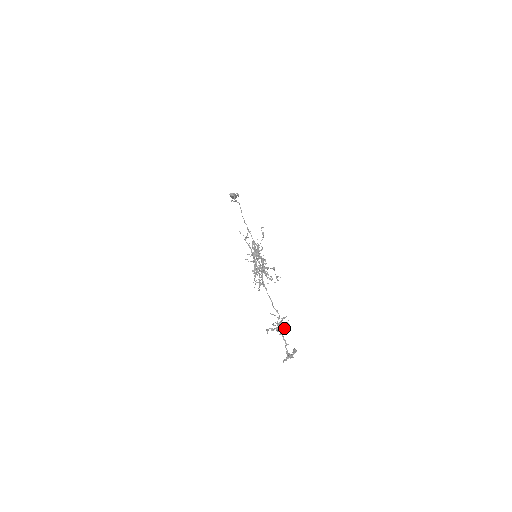
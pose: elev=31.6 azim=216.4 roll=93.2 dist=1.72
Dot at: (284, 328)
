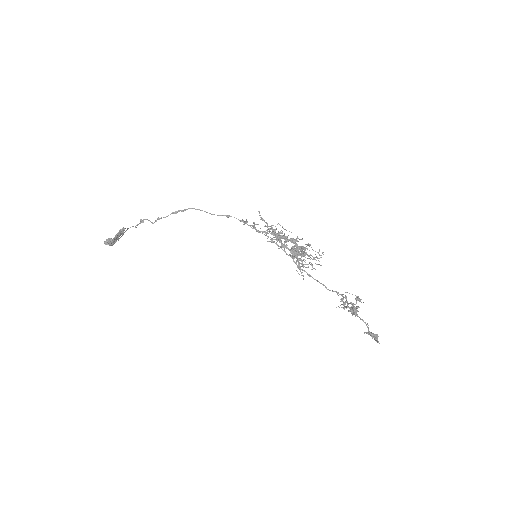
Dot at: occluded
